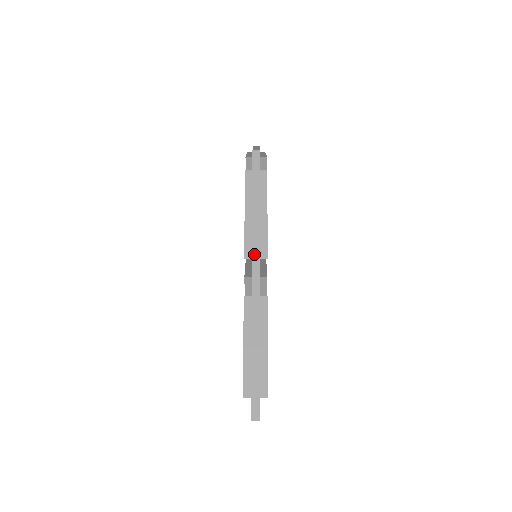
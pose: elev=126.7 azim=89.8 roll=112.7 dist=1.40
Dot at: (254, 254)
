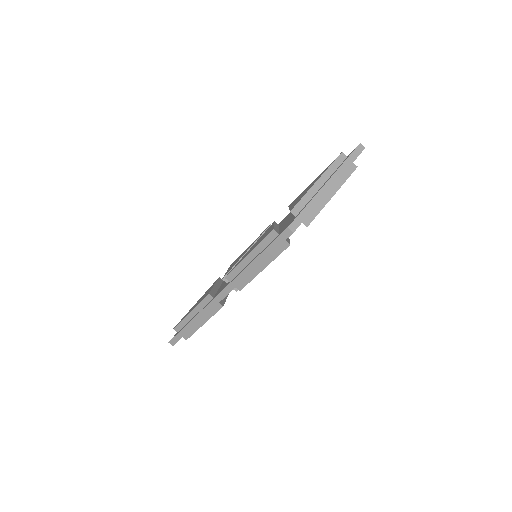
Dot at: (229, 286)
